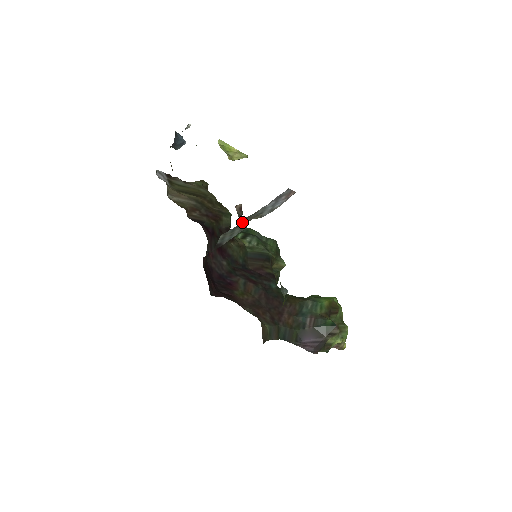
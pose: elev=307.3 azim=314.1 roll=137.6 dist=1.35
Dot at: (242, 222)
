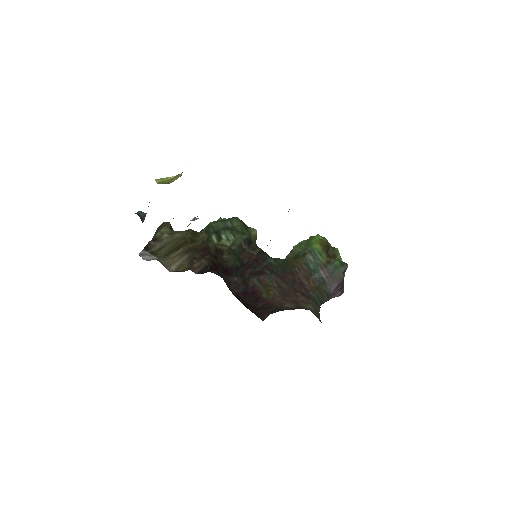
Dot at: occluded
